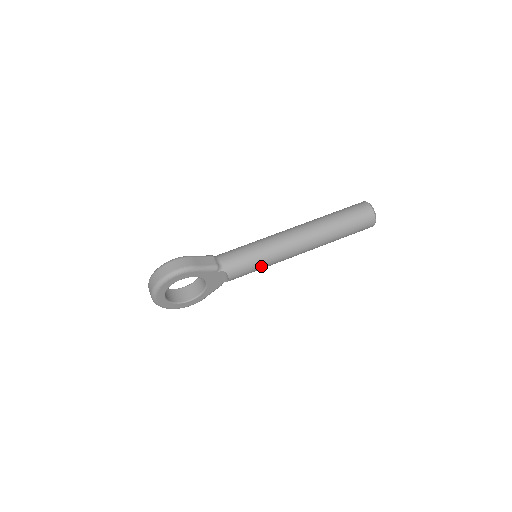
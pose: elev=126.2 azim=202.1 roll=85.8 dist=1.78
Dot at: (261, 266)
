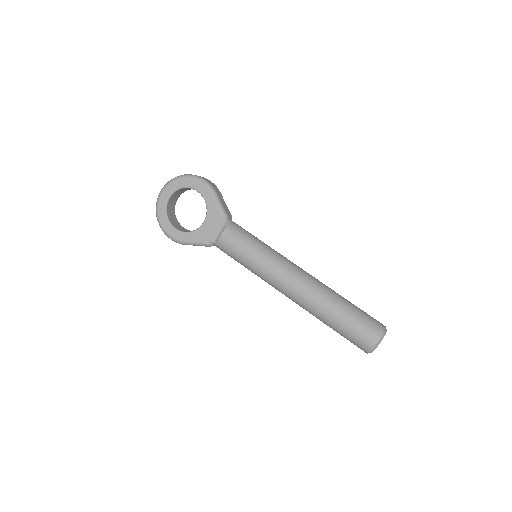
Dot at: (252, 257)
